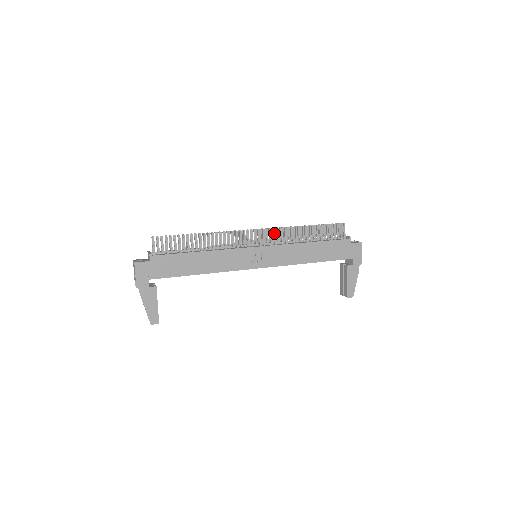
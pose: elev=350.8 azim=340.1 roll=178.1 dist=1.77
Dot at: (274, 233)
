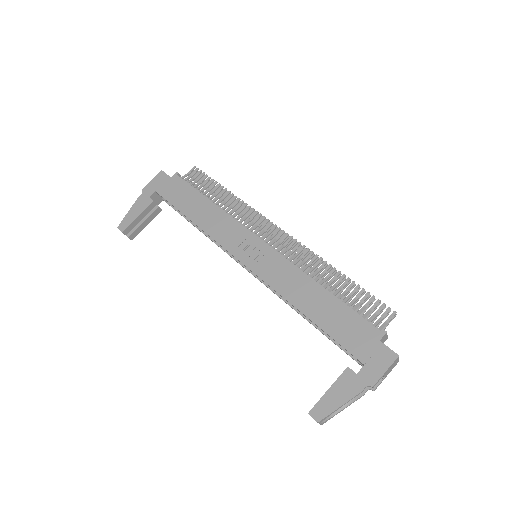
Dot at: (295, 247)
